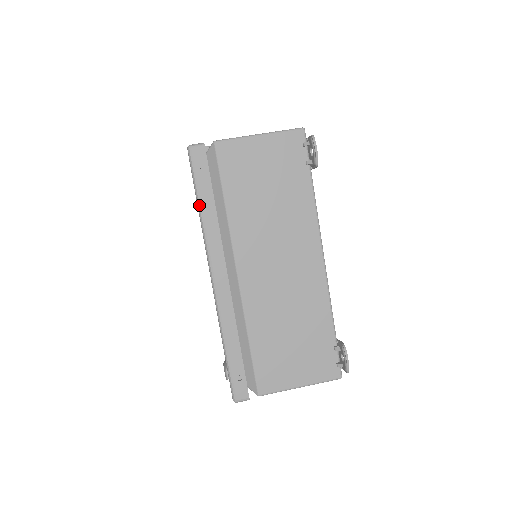
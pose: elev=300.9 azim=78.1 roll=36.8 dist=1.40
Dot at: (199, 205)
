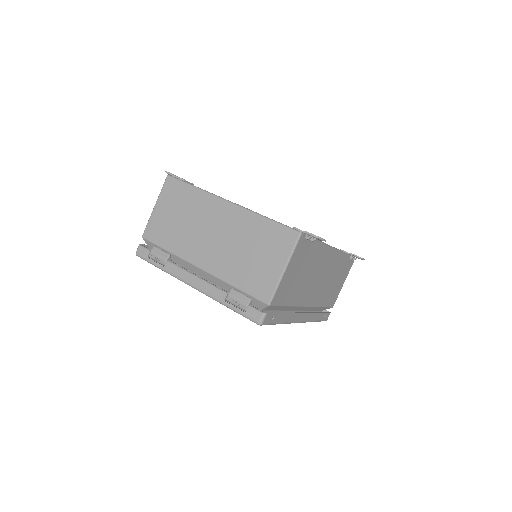
Dot at: occluded
